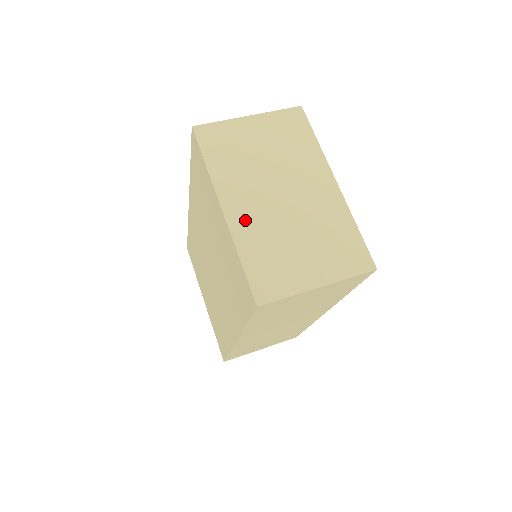
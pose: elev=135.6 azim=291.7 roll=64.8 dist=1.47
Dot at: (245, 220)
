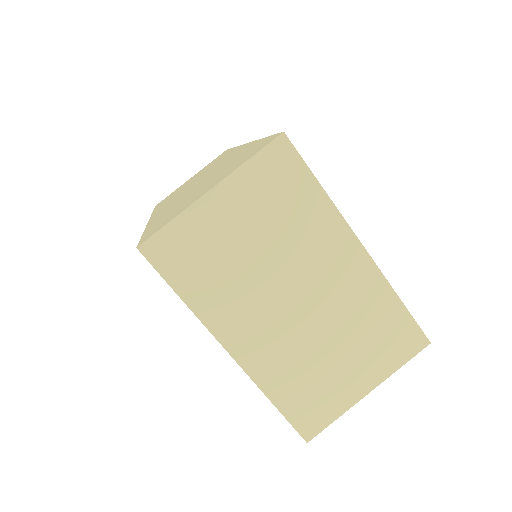
Dot at: (261, 353)
